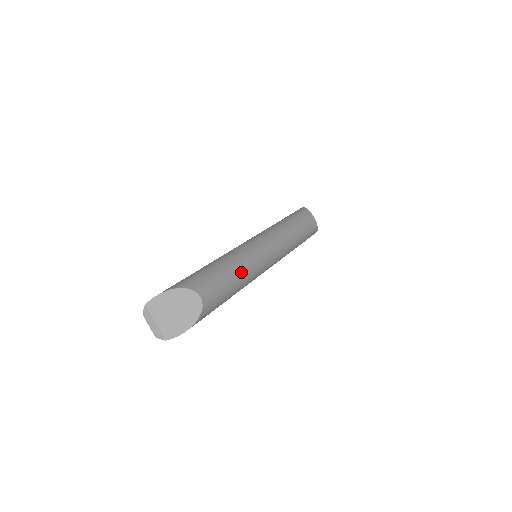
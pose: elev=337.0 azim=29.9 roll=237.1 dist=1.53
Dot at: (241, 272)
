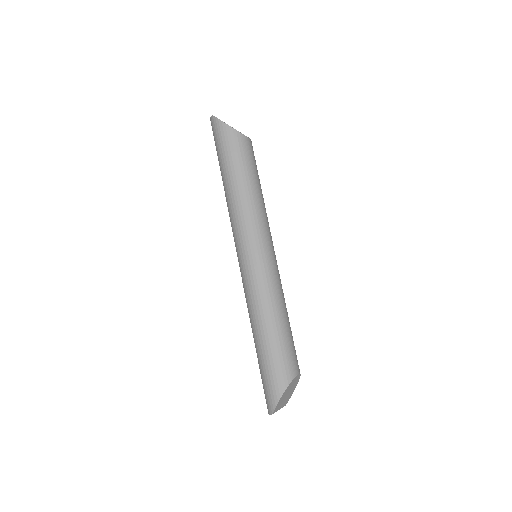
Dot at: (286, 309)
